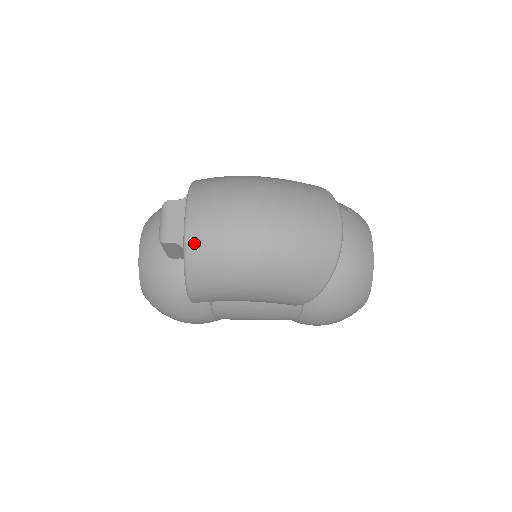
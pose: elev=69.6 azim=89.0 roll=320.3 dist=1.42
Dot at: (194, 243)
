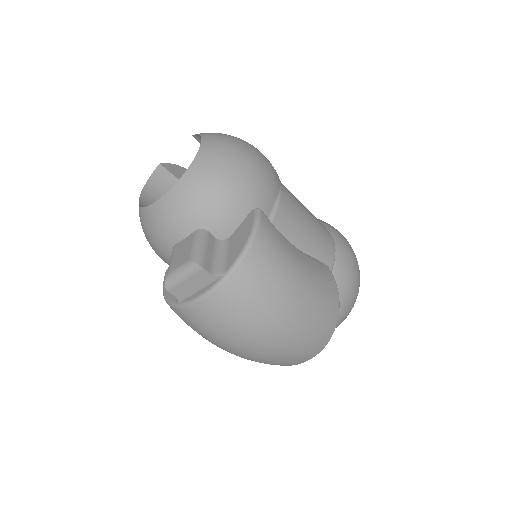
Dot at: (188, 315)
